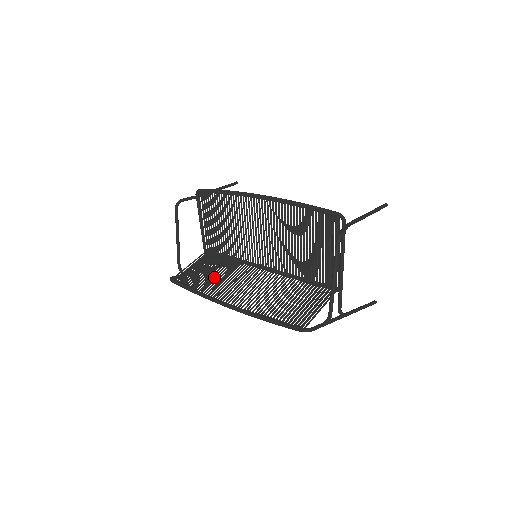
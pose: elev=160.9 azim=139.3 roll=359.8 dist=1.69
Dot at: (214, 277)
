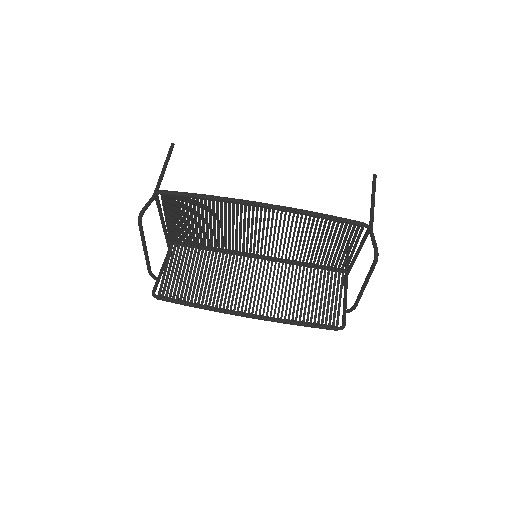
Dot at: (204, 279)
